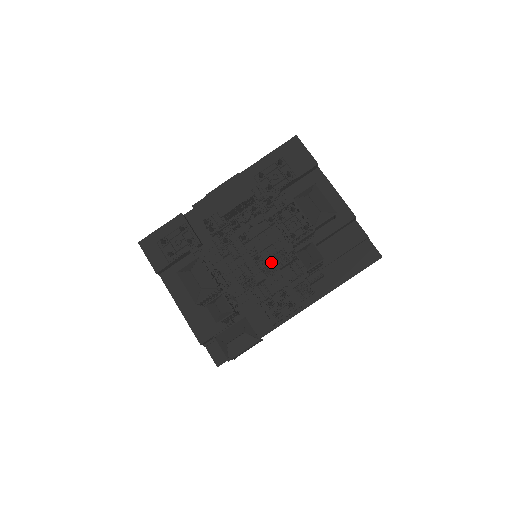
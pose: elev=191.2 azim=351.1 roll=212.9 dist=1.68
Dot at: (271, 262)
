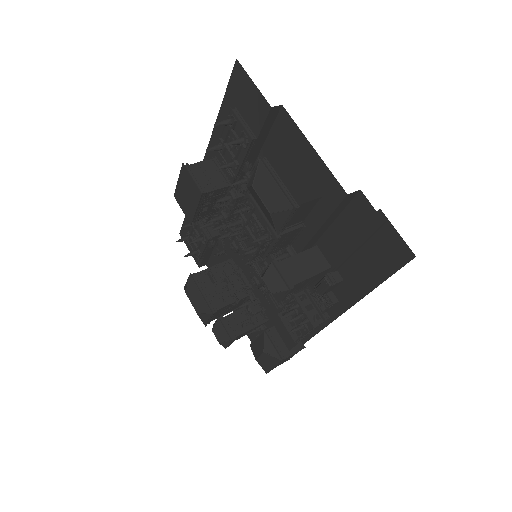
Dot at: occluded
